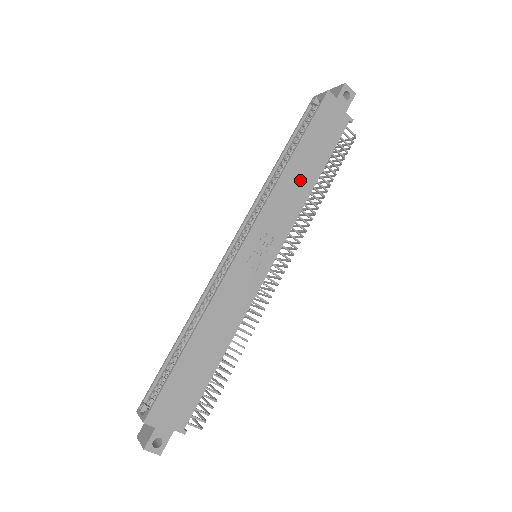
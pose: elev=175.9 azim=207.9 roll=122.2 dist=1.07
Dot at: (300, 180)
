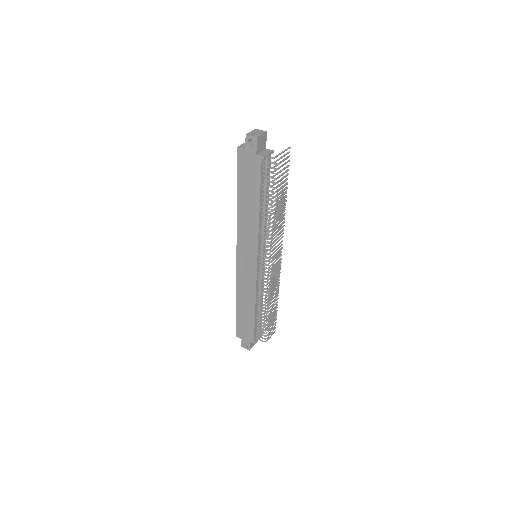
Dot at: (249, 212)
